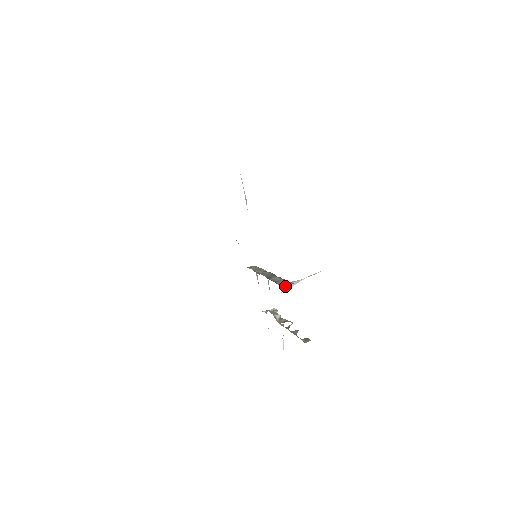
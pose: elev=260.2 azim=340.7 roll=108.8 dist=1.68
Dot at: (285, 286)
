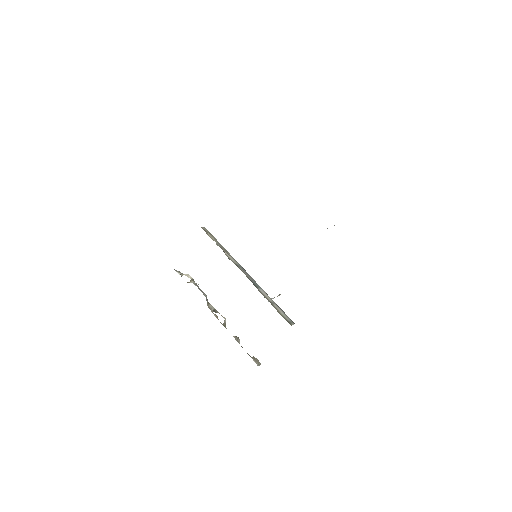
Dot at: (291, 324)
